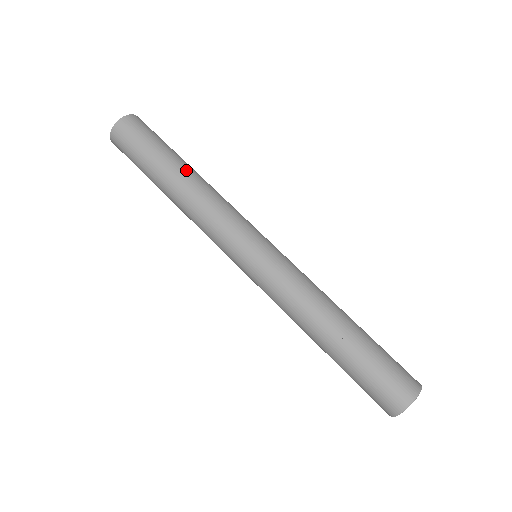
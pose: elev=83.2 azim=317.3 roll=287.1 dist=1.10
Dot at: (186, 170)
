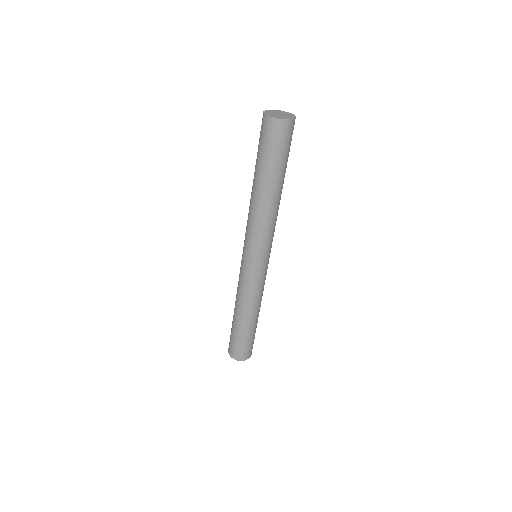
Dot at: (280, 190)
